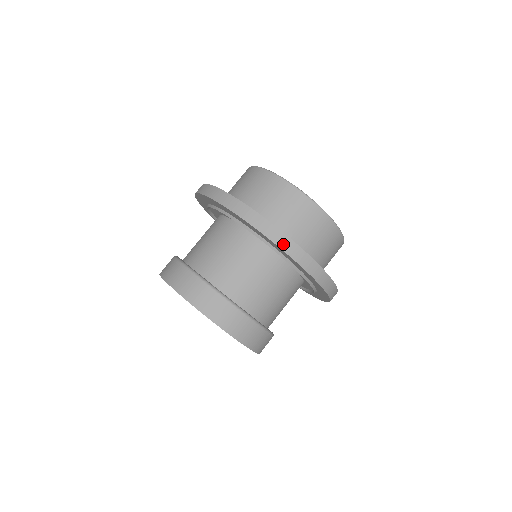
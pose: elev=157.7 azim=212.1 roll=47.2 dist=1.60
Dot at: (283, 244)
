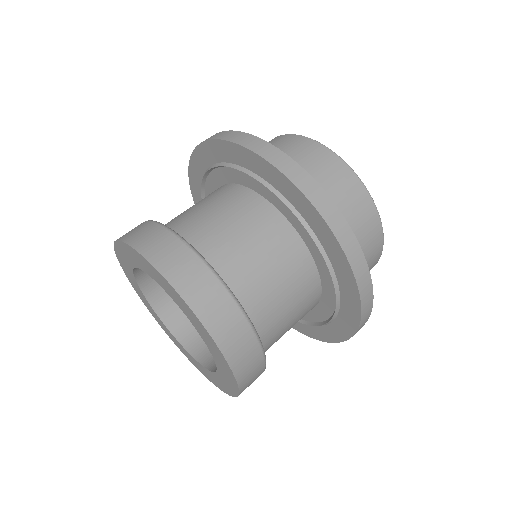
Dot at: (343, 238)
